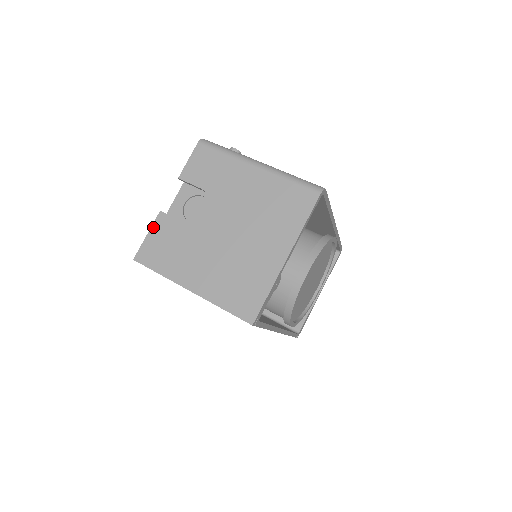
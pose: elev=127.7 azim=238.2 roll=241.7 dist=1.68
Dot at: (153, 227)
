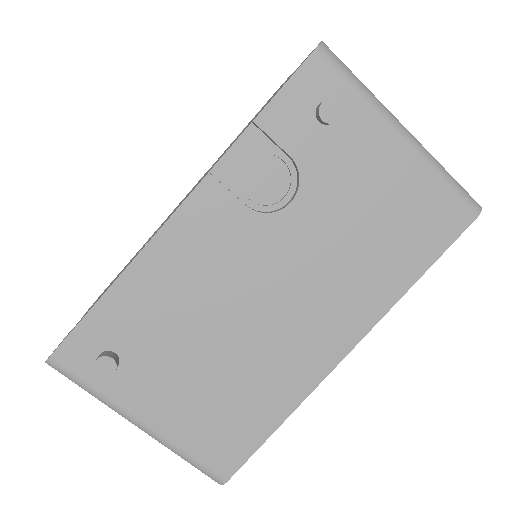
Dot at: occluded
